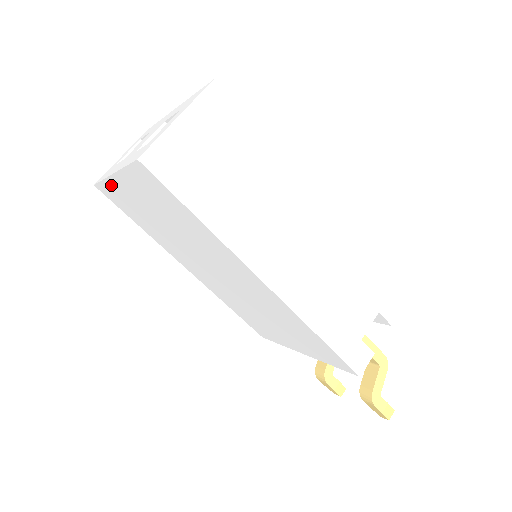
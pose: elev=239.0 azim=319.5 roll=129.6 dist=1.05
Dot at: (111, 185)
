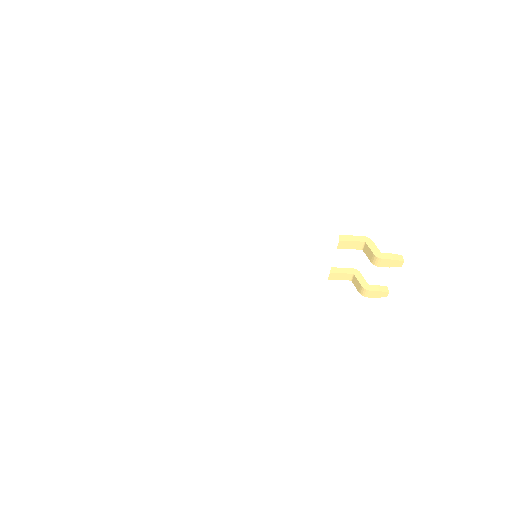
Dot at: (166, 284)
